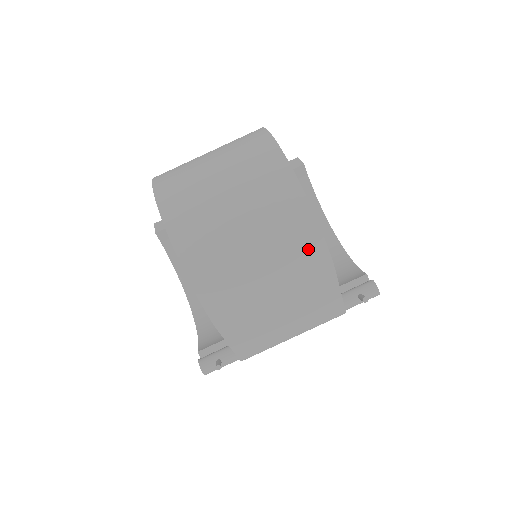
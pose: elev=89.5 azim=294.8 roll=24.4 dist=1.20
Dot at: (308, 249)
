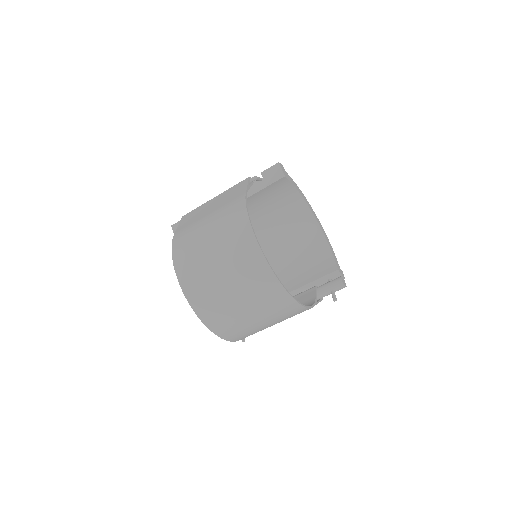
Dot at: (291, 311)
